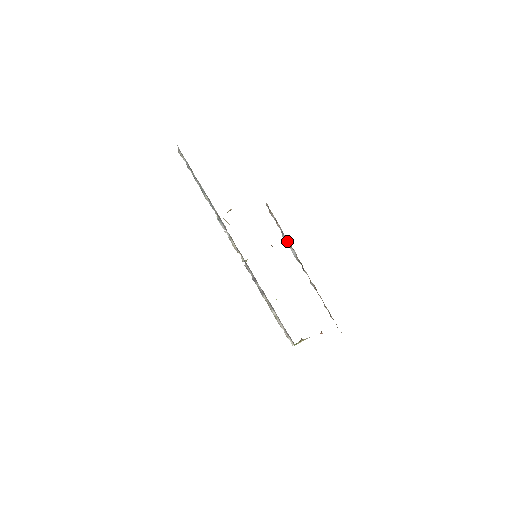
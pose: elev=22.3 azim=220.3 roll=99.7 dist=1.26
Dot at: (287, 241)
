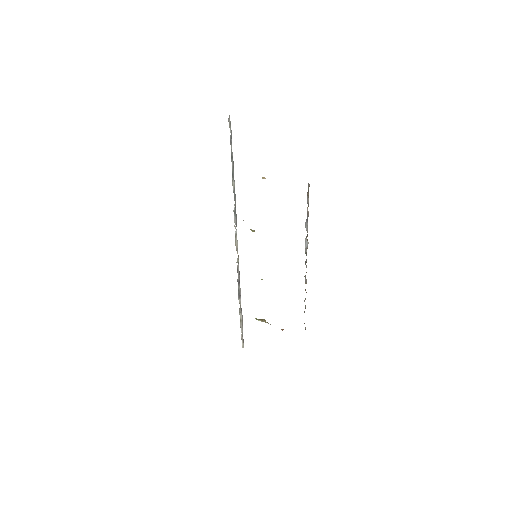
Dot at: (307, 230)
